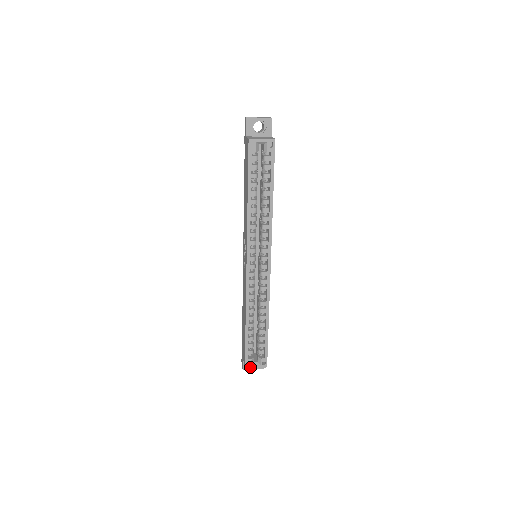
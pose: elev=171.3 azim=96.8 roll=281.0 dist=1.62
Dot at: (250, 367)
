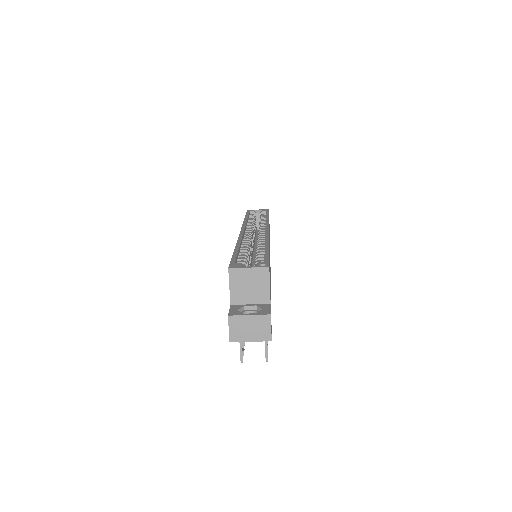
Dot at: (238, 268)
